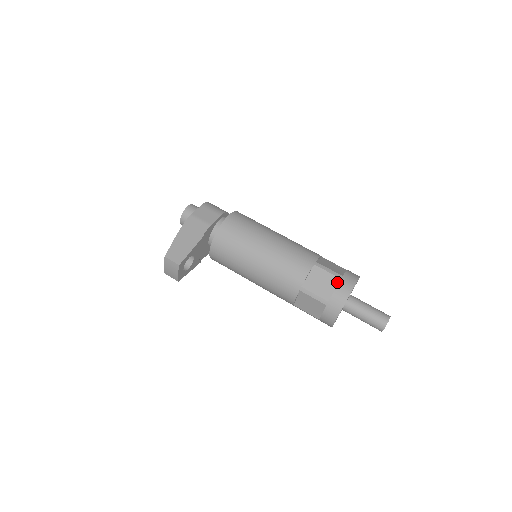
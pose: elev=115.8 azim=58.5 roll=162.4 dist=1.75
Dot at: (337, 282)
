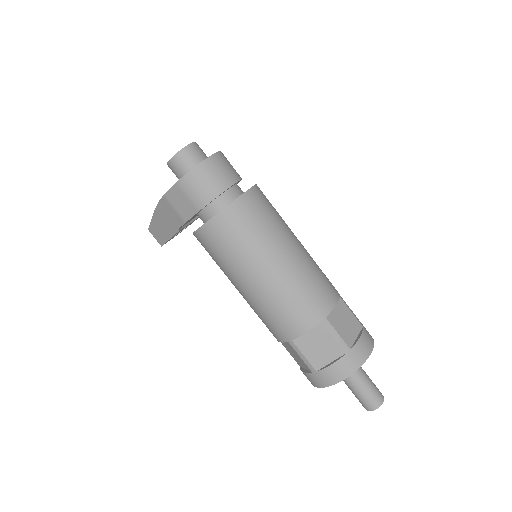
Dot at: (308, 370)
